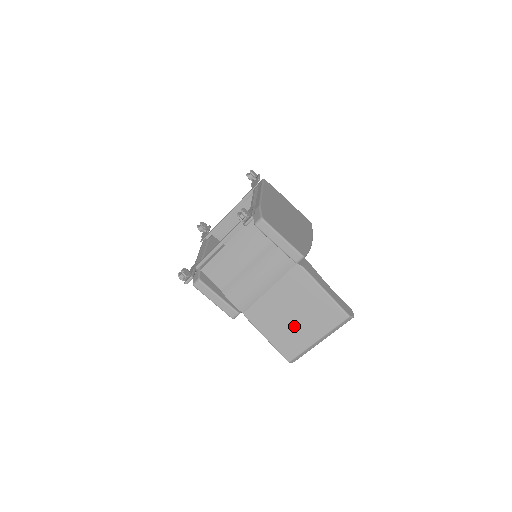
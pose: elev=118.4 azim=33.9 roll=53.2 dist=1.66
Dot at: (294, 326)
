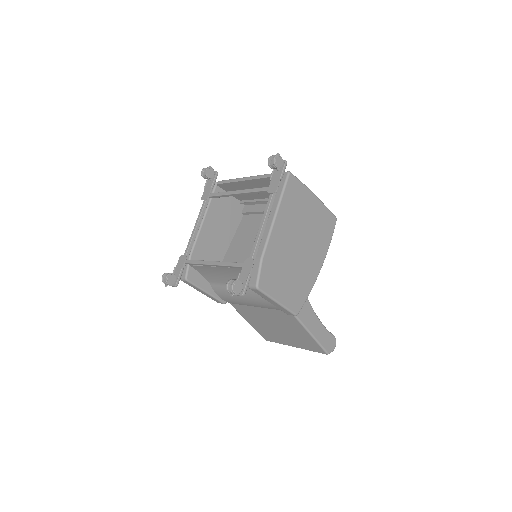
Dot at: (275, 332)
